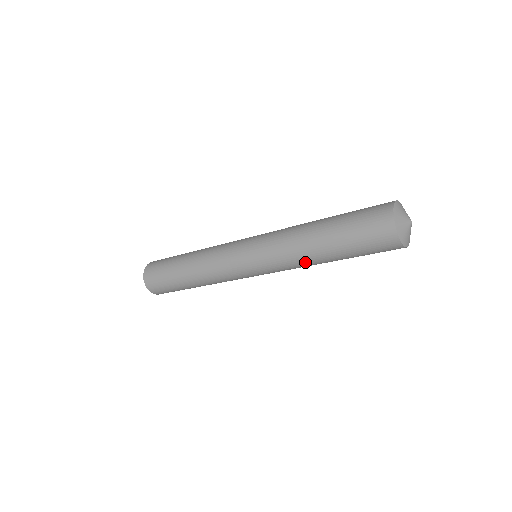
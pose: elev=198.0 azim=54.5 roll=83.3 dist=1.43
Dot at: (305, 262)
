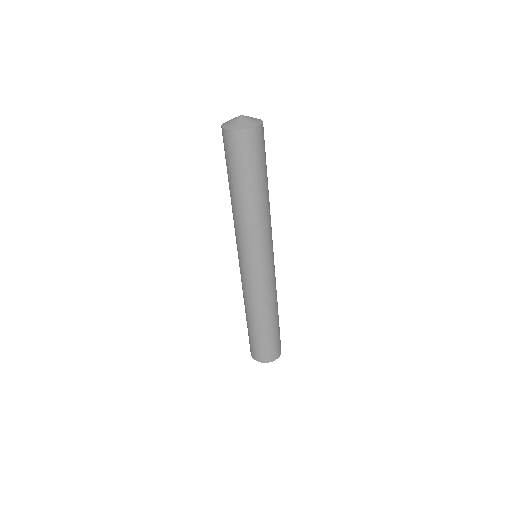
Dot at: (234, 213)
